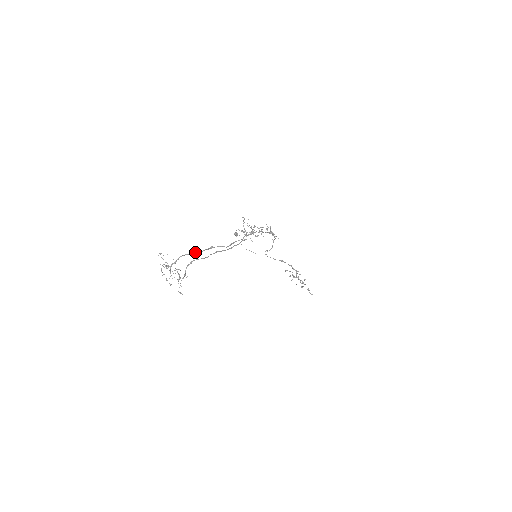
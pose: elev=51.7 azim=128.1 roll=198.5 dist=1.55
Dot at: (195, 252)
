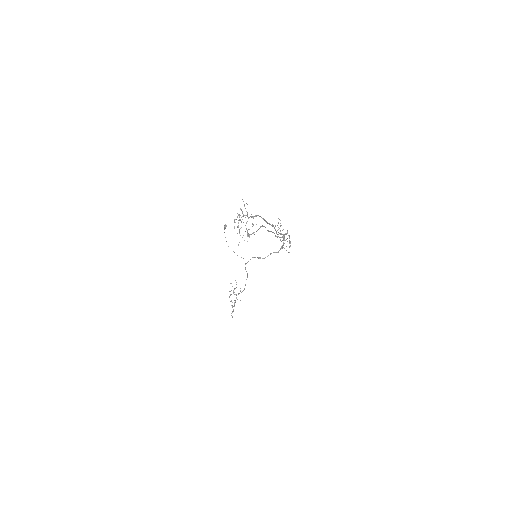
Dot at: (265, 220)
